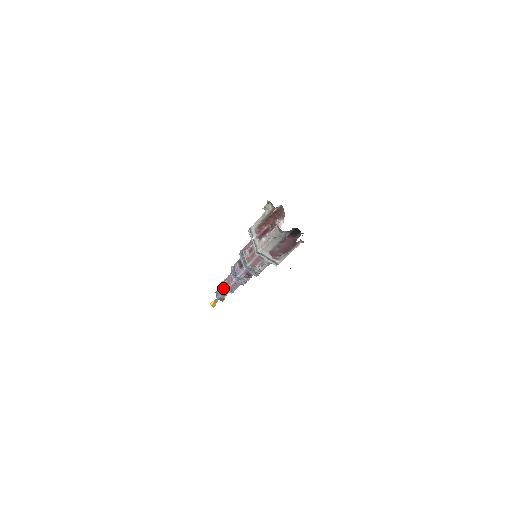
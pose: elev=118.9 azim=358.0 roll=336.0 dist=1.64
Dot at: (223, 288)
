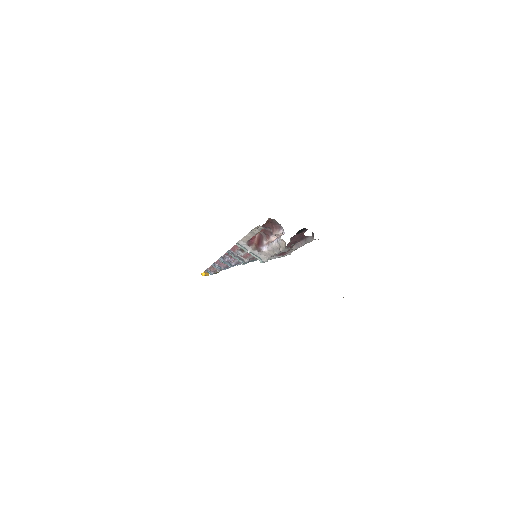
Dot at: (213, 267)
